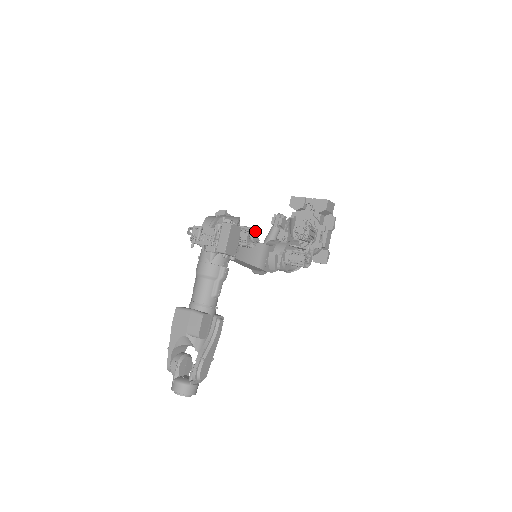
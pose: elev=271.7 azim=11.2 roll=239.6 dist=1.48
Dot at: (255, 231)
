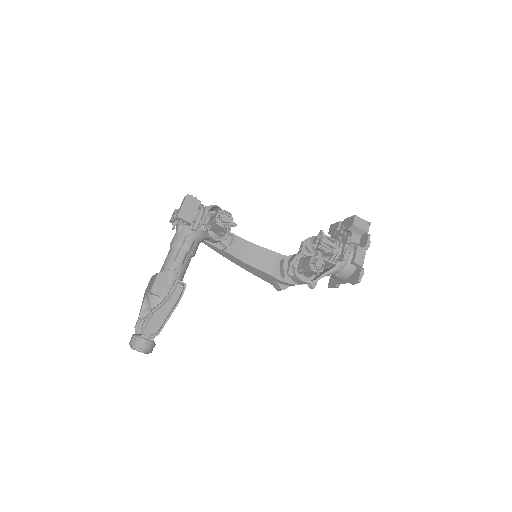
Dot at: (227, 213)
